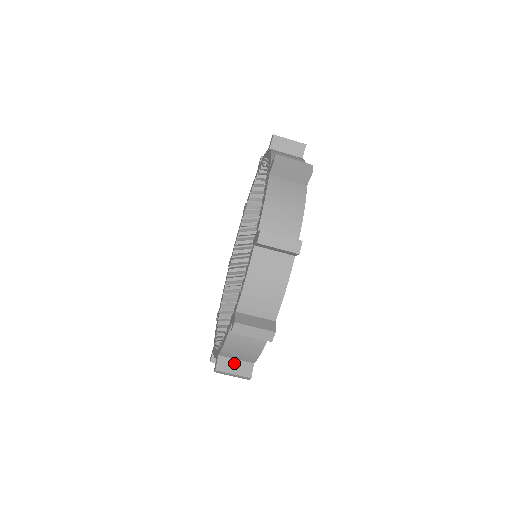
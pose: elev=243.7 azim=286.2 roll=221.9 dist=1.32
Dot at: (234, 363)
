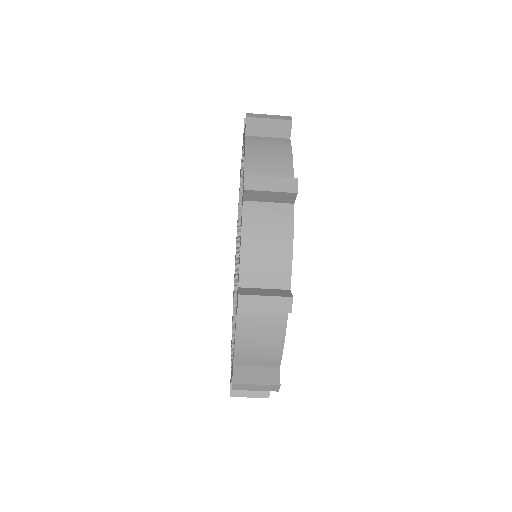
Dot at: occluded
